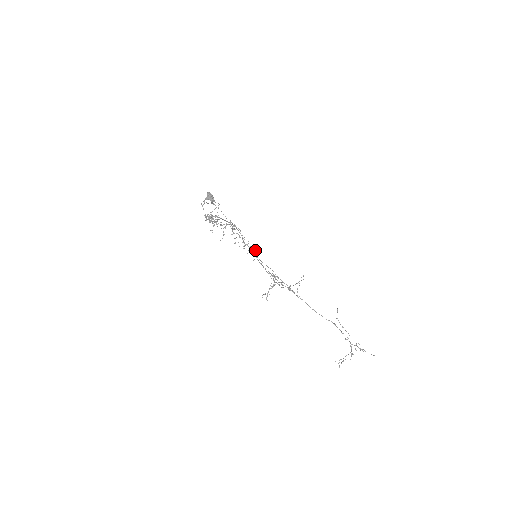
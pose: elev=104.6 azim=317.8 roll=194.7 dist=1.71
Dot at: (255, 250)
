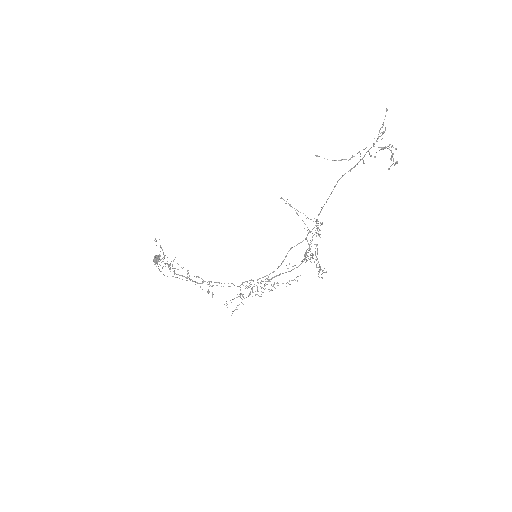
Dot at: occluded
